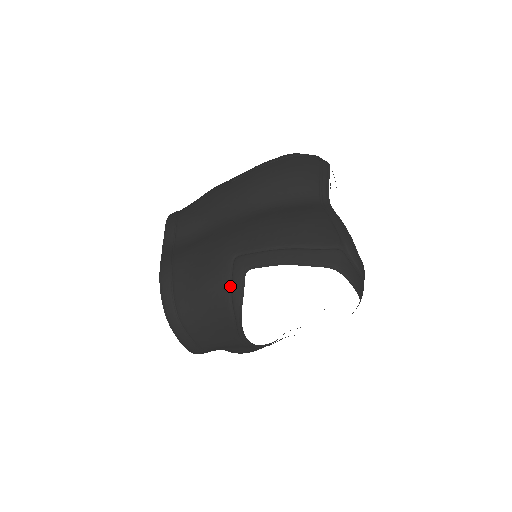
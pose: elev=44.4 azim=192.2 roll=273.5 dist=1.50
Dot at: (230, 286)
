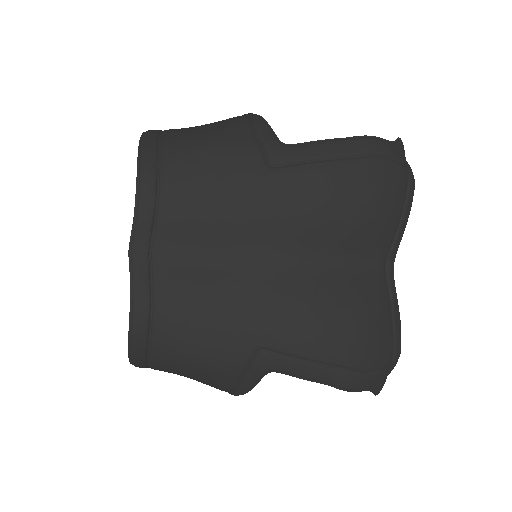
Dot at: (240, 377)
